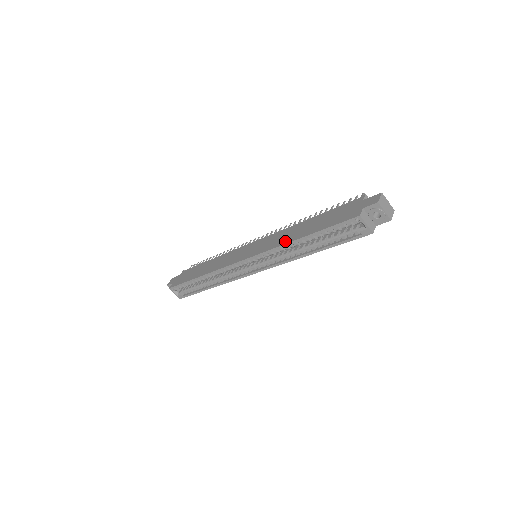
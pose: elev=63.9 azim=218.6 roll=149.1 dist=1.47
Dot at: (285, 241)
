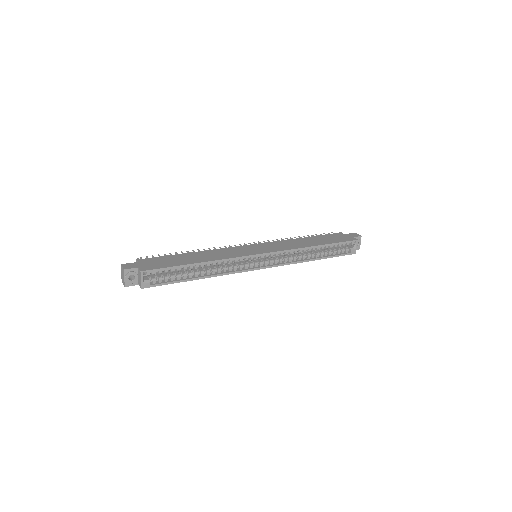
Dot at: (303, 246)
